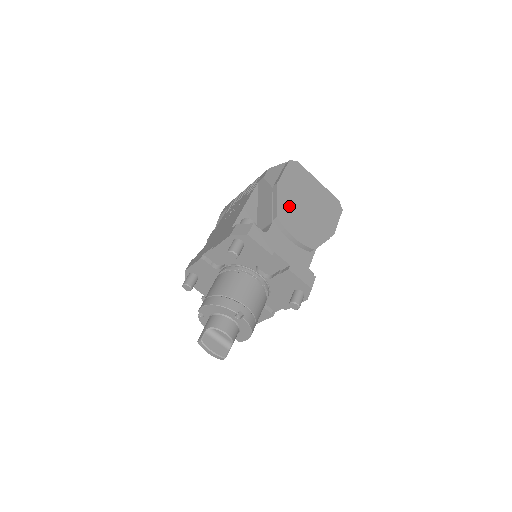
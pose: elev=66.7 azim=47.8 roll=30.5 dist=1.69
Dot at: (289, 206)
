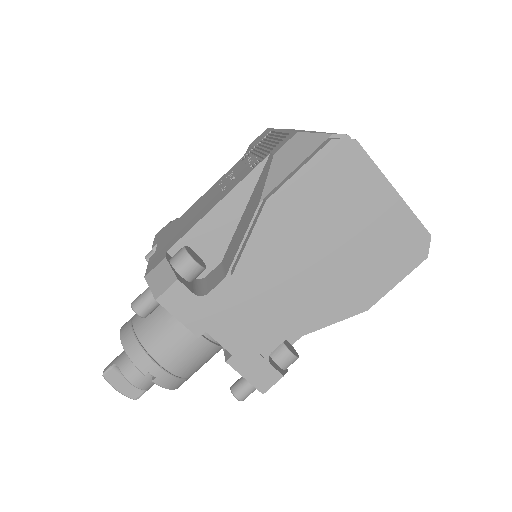
Dot at: (275, 252)
